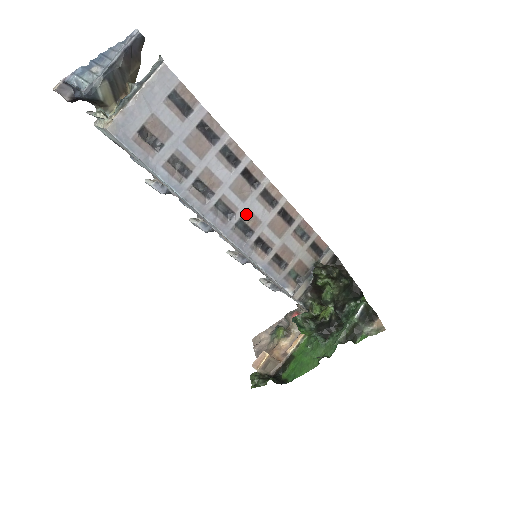
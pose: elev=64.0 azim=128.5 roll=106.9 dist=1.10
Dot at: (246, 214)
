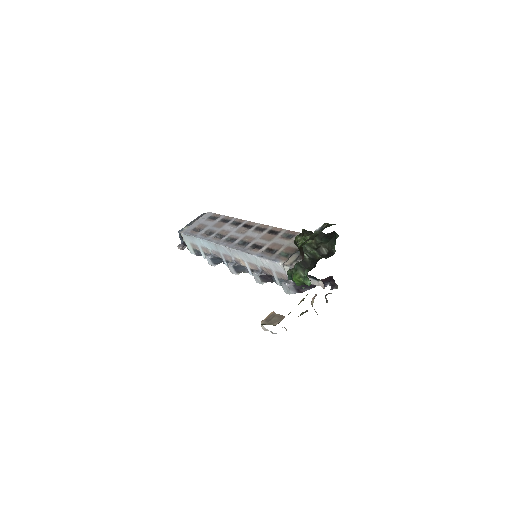
Dot at: (245, 238)
